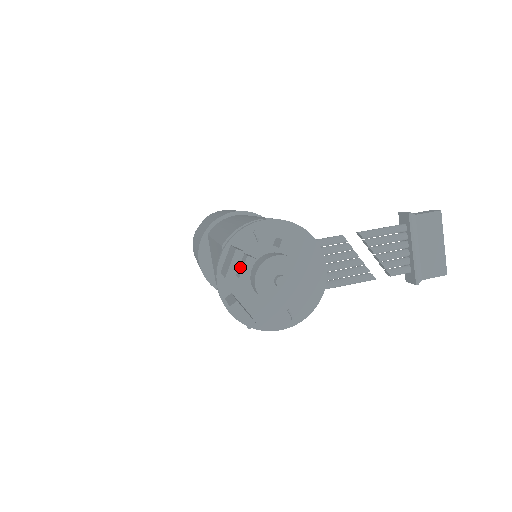
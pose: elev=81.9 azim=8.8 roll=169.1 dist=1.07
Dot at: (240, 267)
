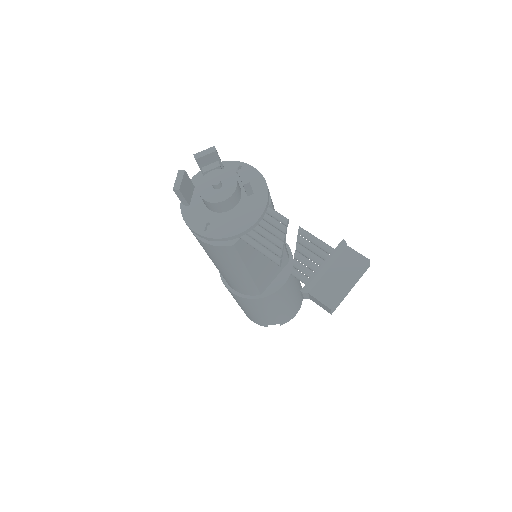
Dot at: occluded
